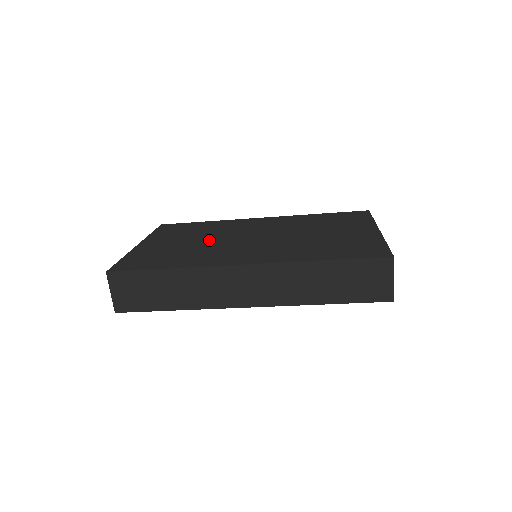
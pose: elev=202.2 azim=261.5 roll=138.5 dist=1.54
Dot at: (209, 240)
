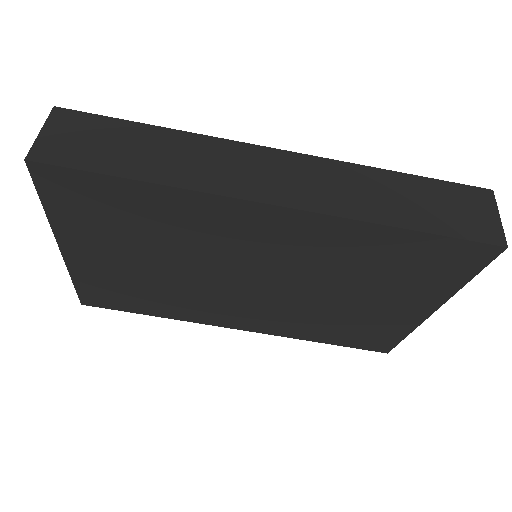
Dot at: occluded
